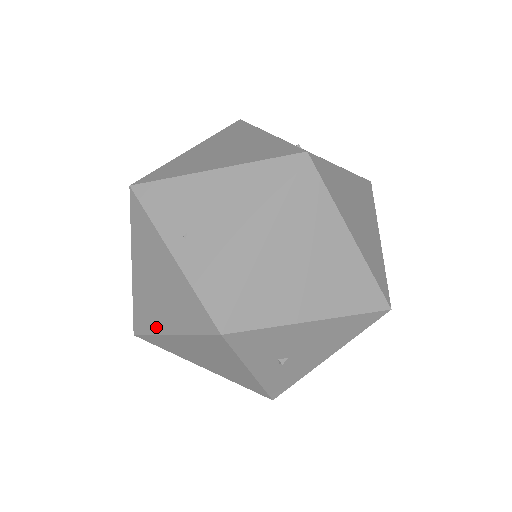
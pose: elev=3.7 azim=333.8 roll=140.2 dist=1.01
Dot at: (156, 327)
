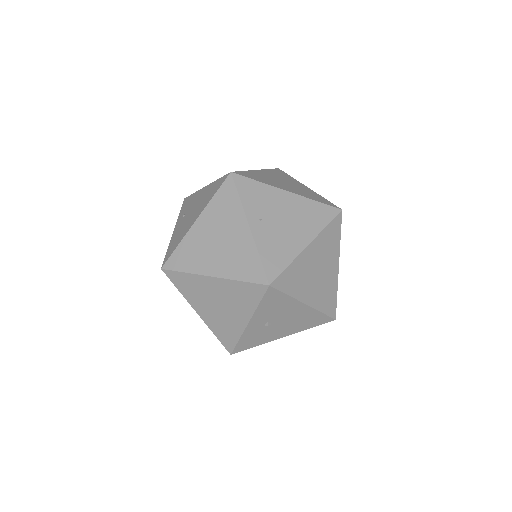
Dot at: (197, 268)
